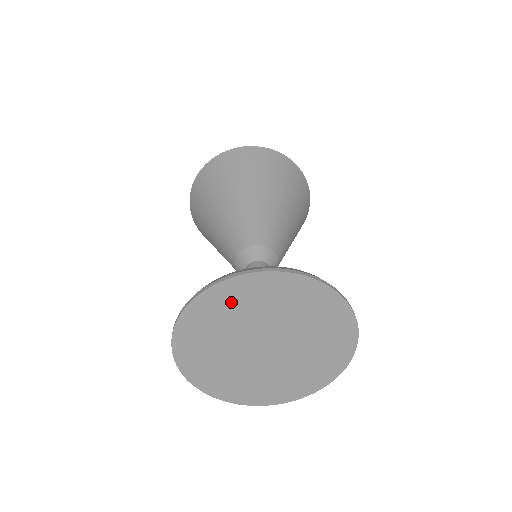
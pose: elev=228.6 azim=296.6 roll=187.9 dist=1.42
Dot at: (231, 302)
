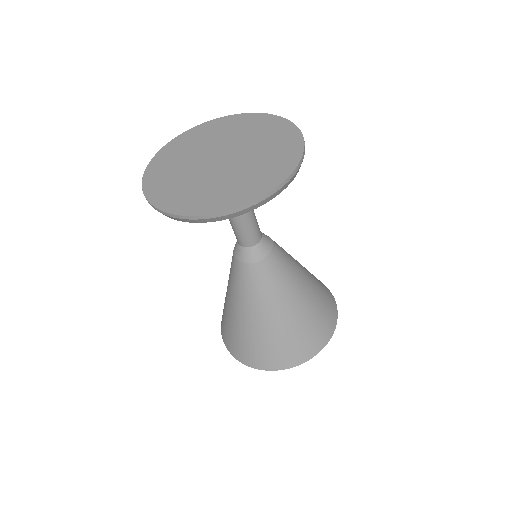
Dot at: (171, 157)
